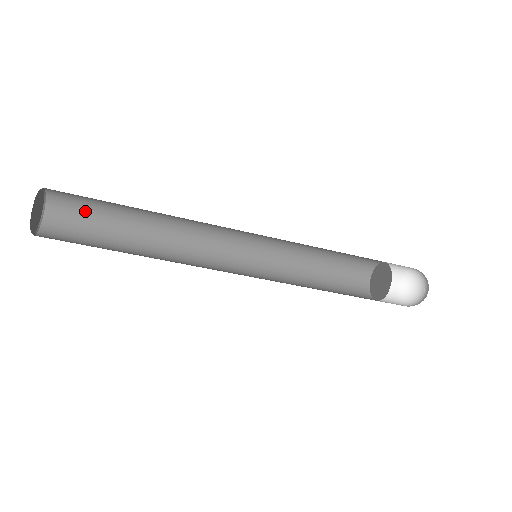
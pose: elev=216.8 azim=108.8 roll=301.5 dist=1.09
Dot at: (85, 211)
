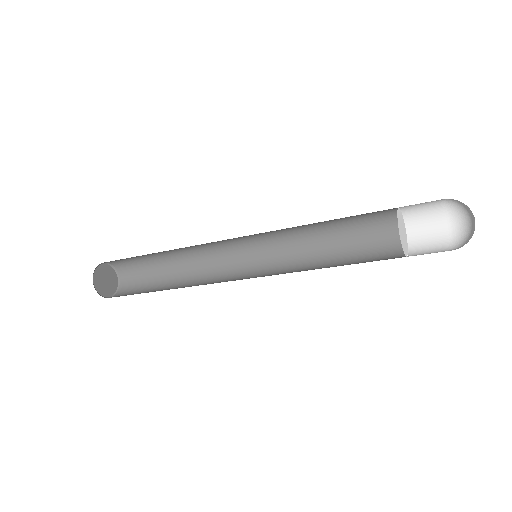
Dot at: (139, 267)
